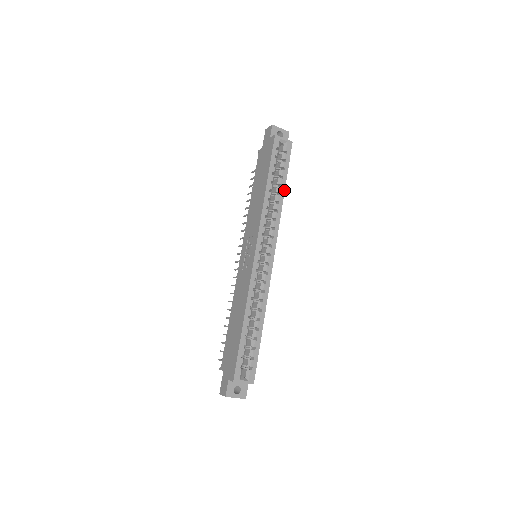
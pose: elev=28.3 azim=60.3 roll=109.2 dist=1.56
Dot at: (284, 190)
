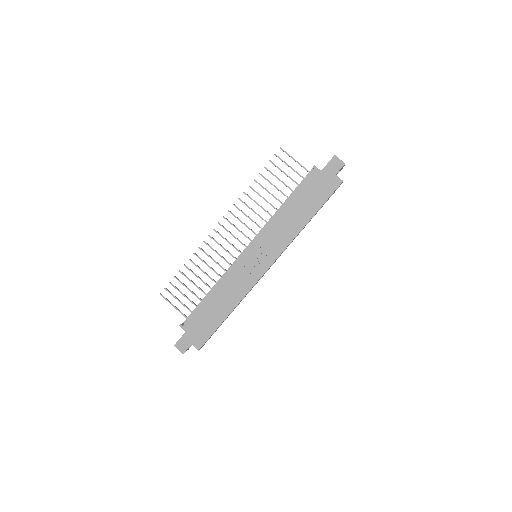
Dot at: occluded
